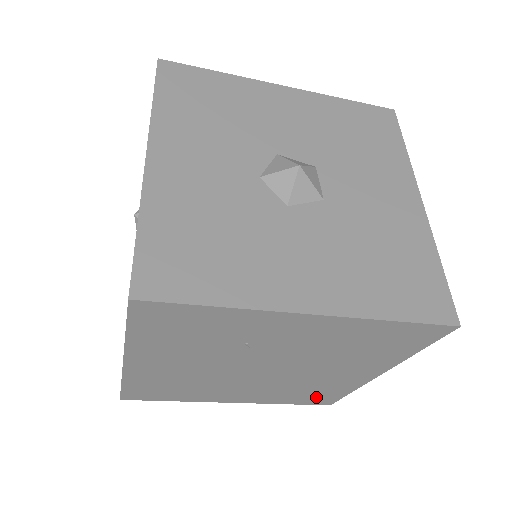
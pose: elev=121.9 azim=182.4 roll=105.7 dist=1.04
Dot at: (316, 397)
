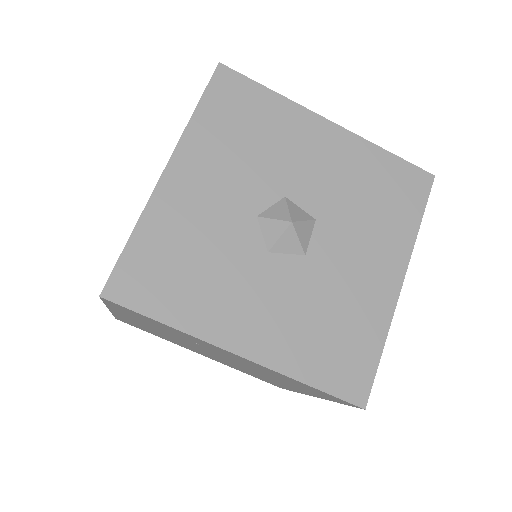
Dot at: (267, 381)
